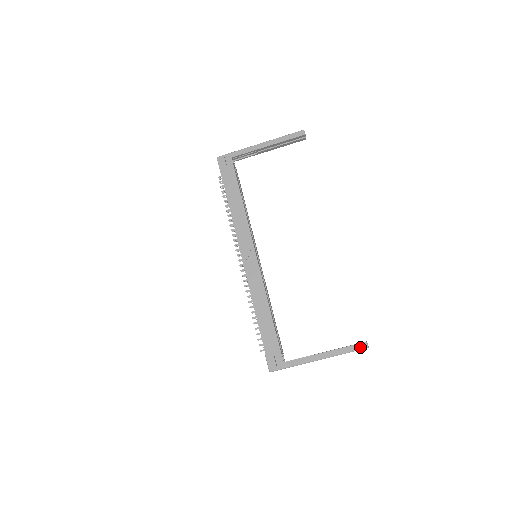
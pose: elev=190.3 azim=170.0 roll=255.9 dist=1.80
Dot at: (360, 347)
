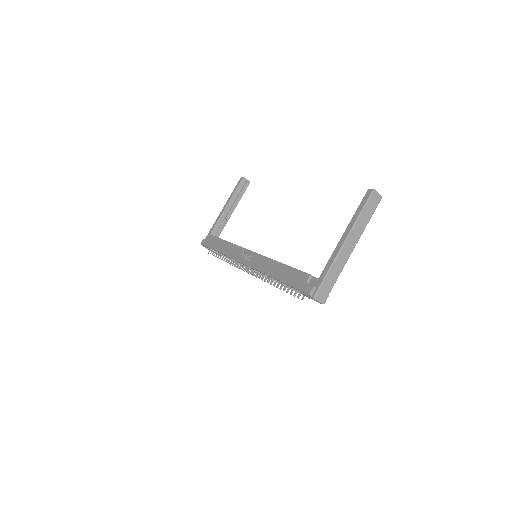
Dot at: (367, 197)
